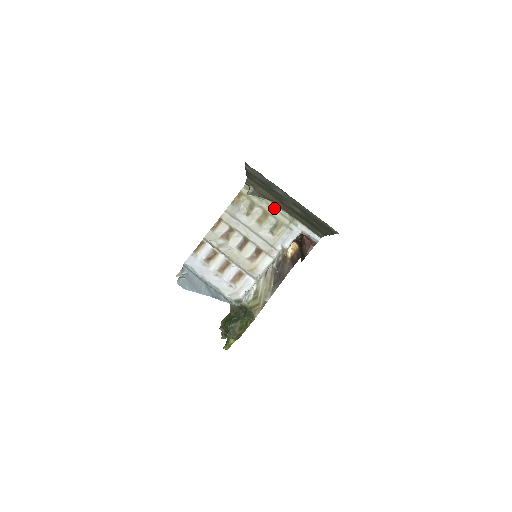
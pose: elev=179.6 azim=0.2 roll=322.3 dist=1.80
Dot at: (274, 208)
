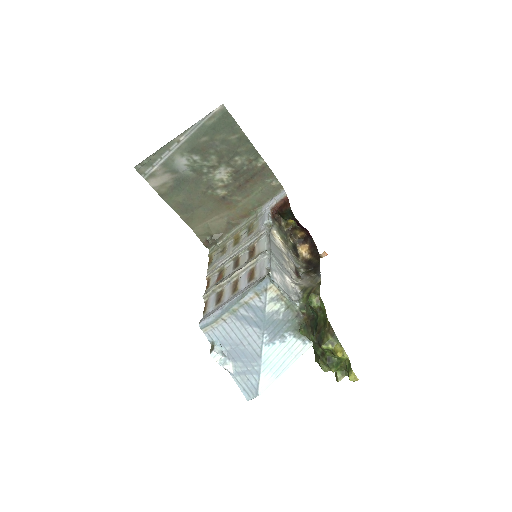
Dot at: (238, 229)
